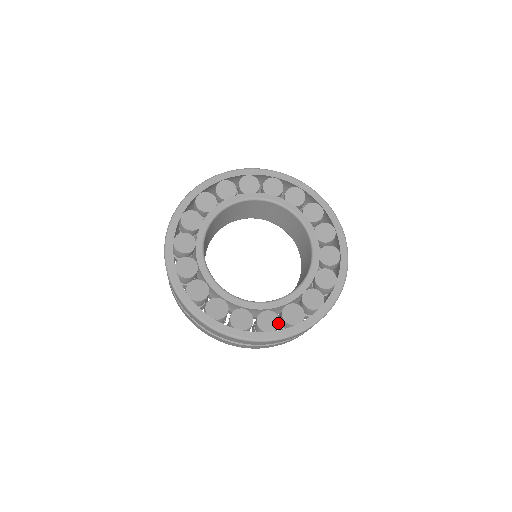
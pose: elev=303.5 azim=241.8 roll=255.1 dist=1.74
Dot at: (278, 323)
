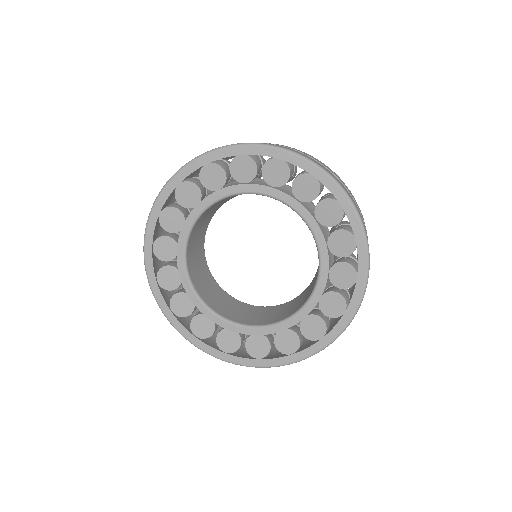
Dot at: (298, 342)
